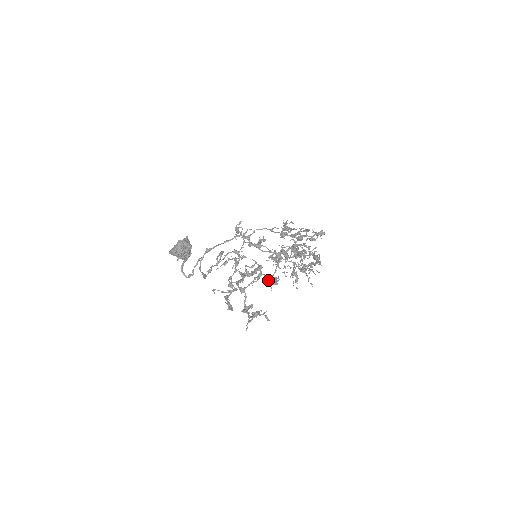
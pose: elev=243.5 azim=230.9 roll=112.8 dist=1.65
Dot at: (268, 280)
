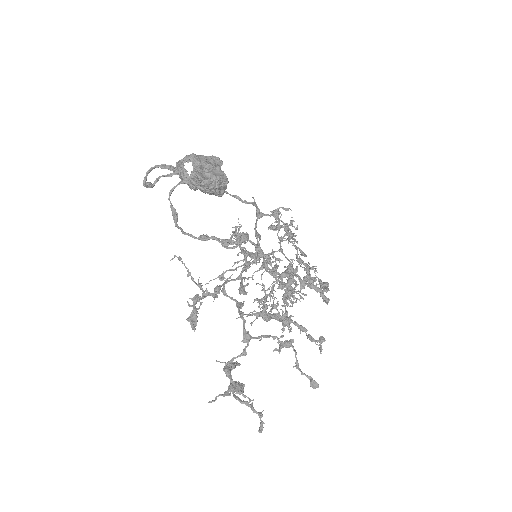
Dot at: (297, 367)
